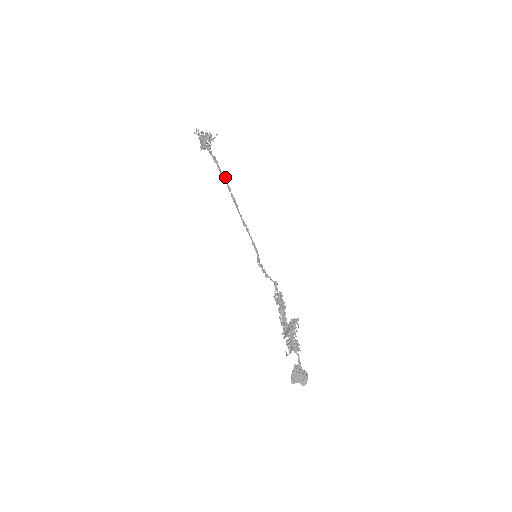
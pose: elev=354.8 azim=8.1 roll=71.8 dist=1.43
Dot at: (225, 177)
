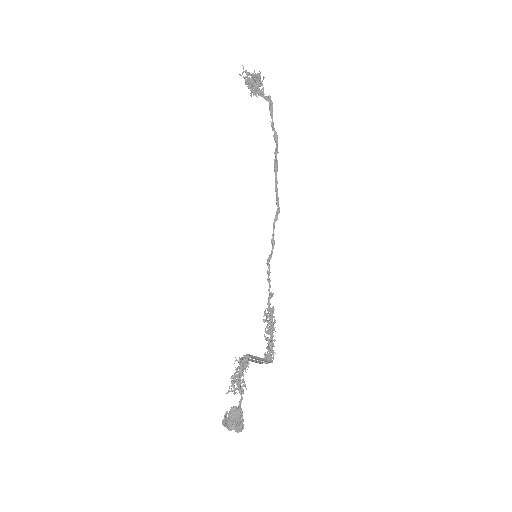
Dot at: (276, 134)
